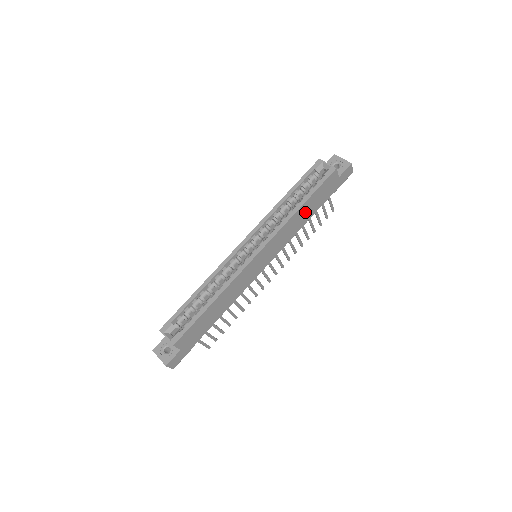
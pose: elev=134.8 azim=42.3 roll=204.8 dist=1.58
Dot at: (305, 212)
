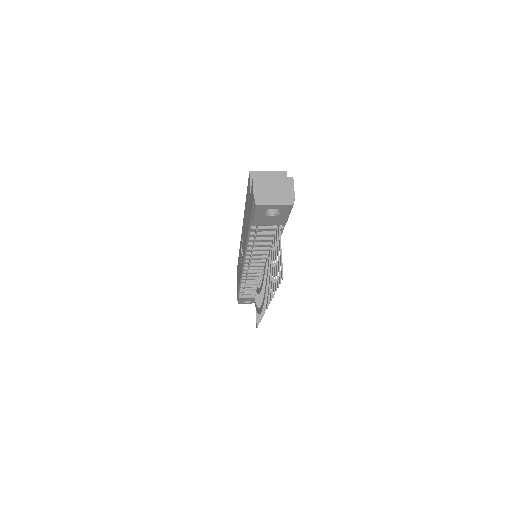
Dot at: occluded
